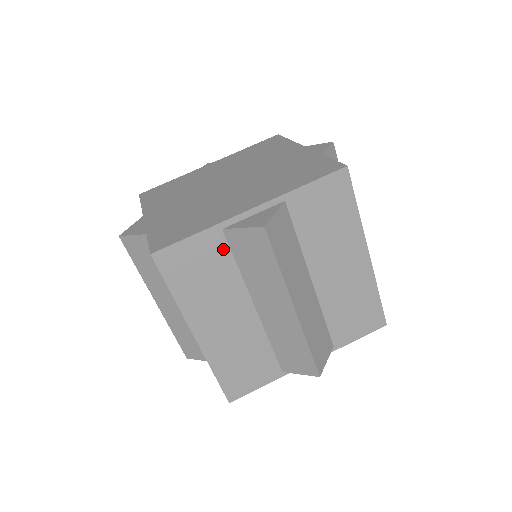
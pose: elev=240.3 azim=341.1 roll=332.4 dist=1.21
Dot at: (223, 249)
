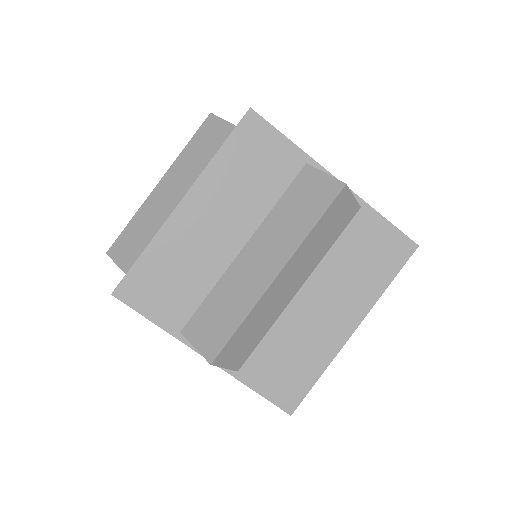
Dot at: (288, 176)
